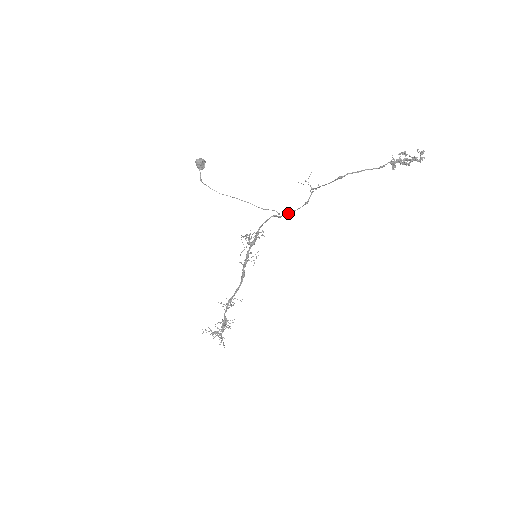
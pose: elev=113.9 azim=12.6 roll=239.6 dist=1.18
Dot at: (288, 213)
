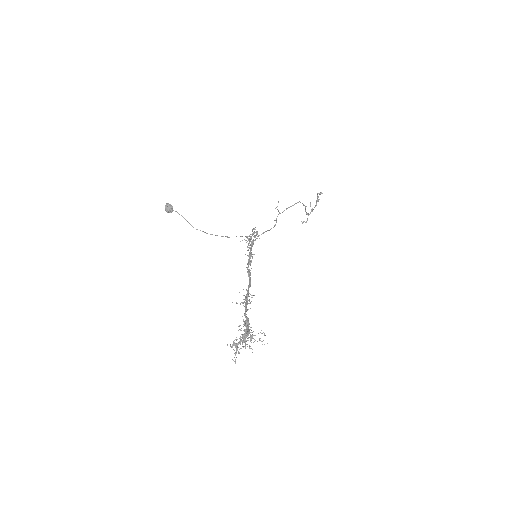
Dot at: (265, 231)
